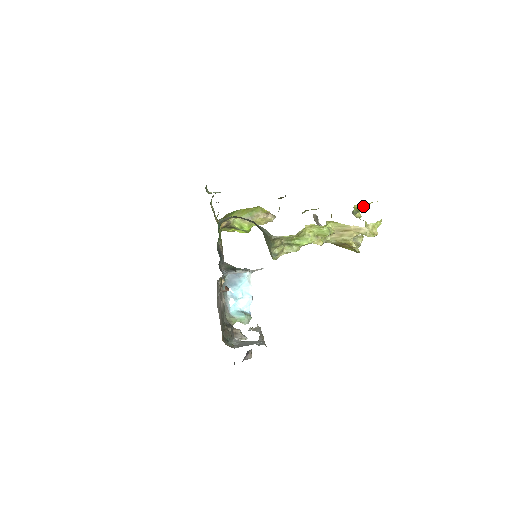
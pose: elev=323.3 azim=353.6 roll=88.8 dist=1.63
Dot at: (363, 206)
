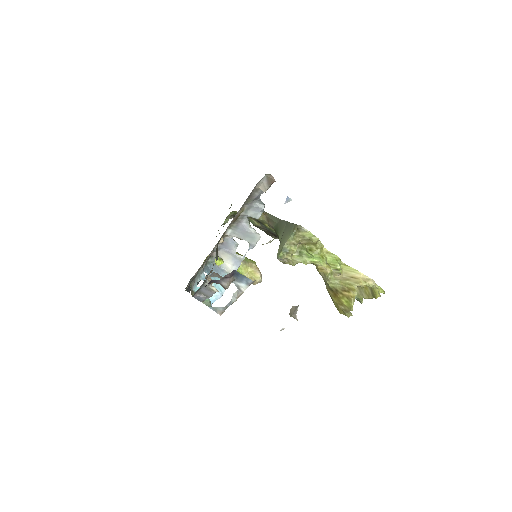
Dot at: occluded
